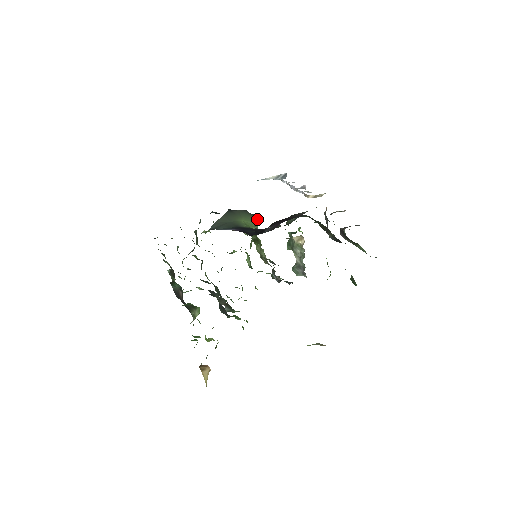
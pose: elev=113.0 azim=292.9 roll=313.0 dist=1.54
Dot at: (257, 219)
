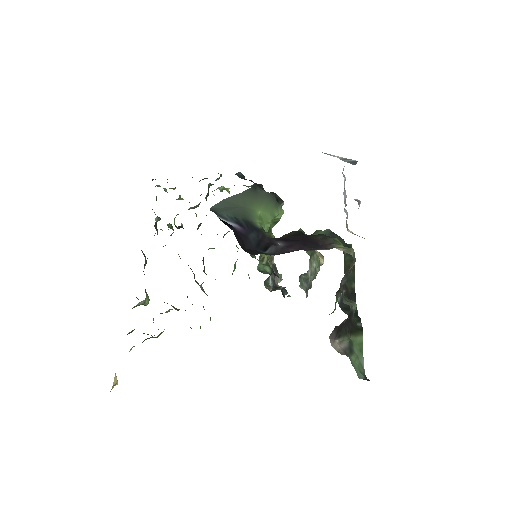
Dot at: (282, 212)
